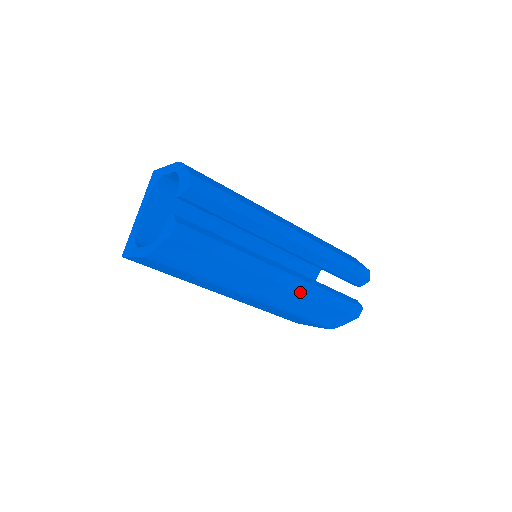
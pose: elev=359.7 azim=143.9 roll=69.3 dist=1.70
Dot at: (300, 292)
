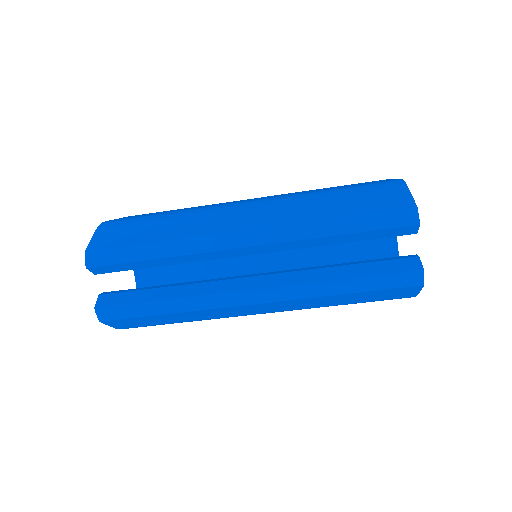
Dot at: (293, 300)
